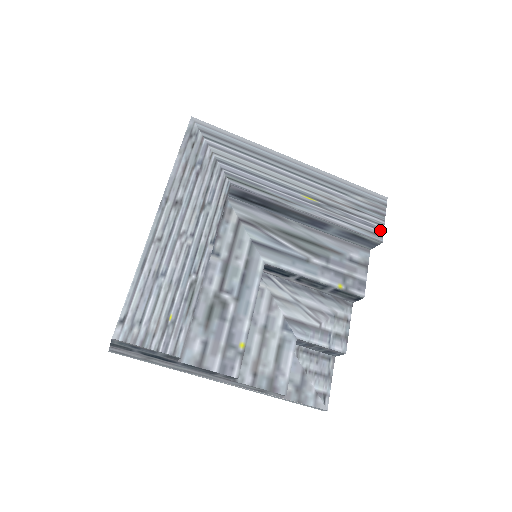
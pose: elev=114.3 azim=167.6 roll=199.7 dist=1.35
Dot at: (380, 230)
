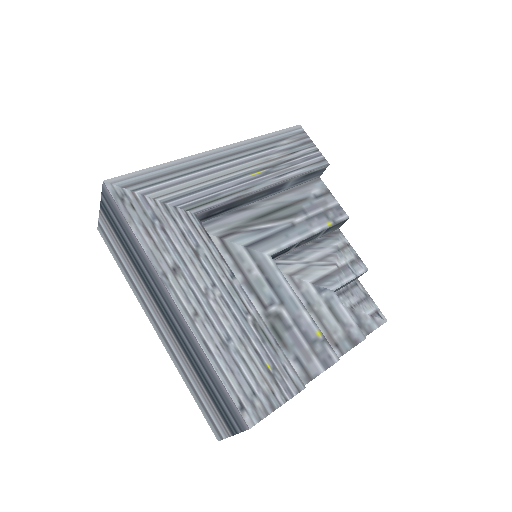
Dot at: (319, 156)
